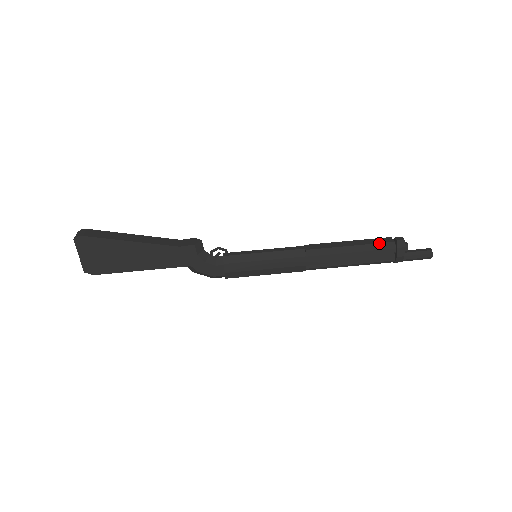
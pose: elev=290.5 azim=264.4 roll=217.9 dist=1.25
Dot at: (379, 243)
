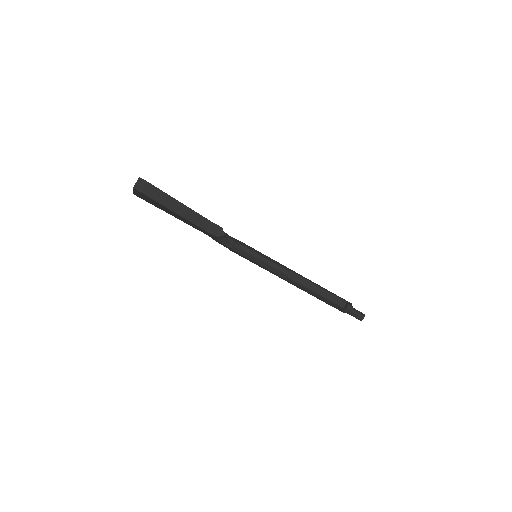
Dot at: (334, 303)
